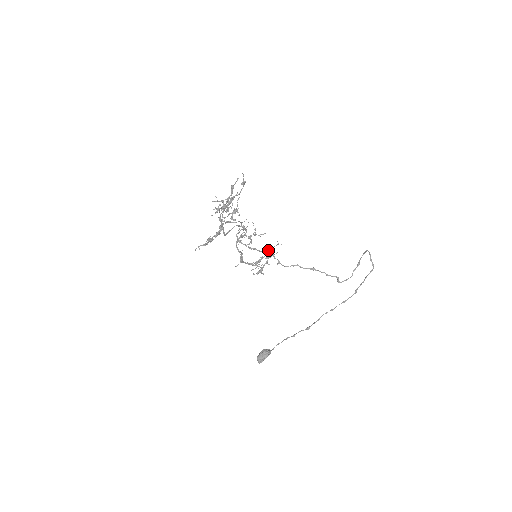
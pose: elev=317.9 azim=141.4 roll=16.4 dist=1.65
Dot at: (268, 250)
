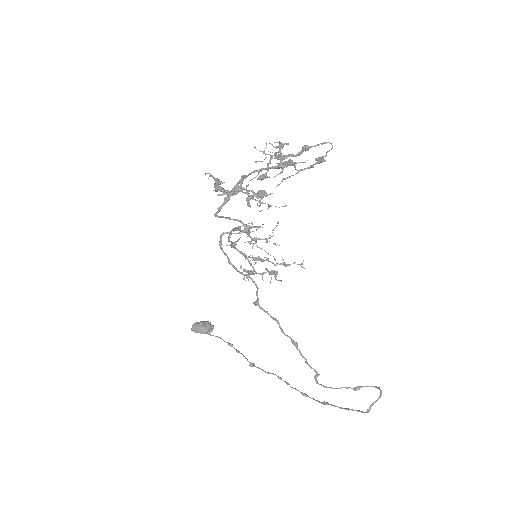
Dot at: (283, 259)
